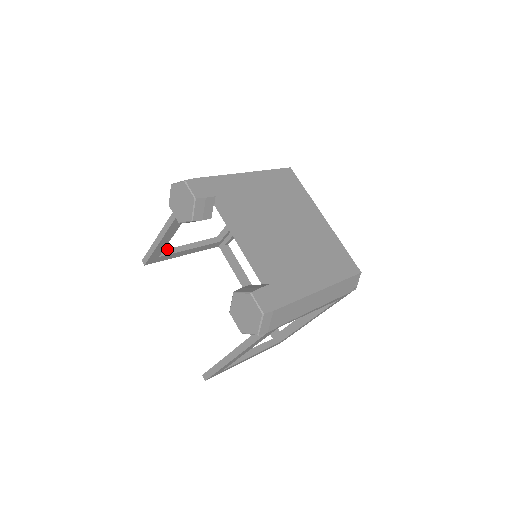
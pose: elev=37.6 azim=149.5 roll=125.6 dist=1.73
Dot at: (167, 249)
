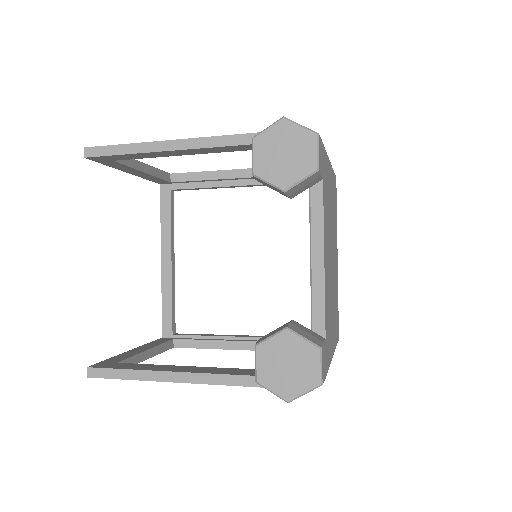
Dot at: occluded
